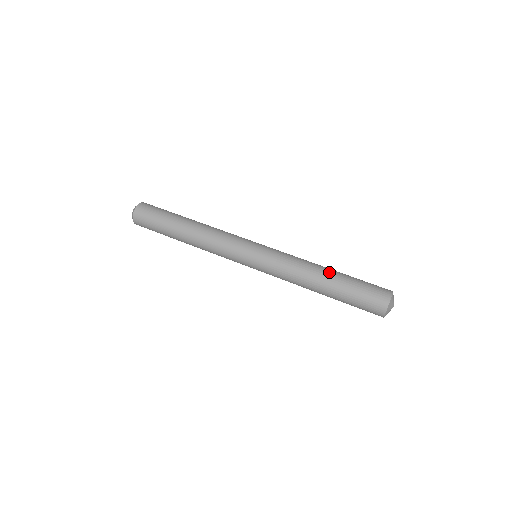
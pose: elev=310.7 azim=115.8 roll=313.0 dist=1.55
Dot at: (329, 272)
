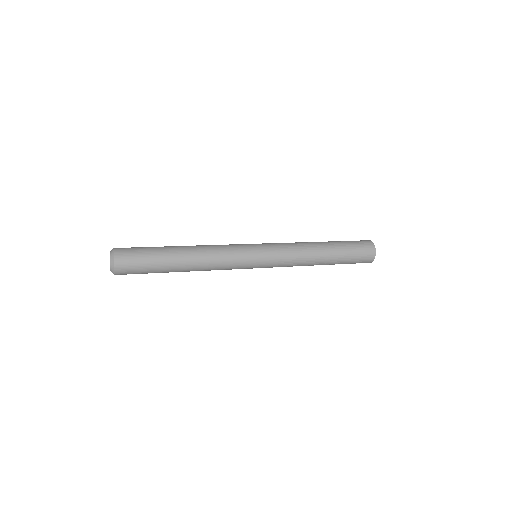
Dot at: occluded
